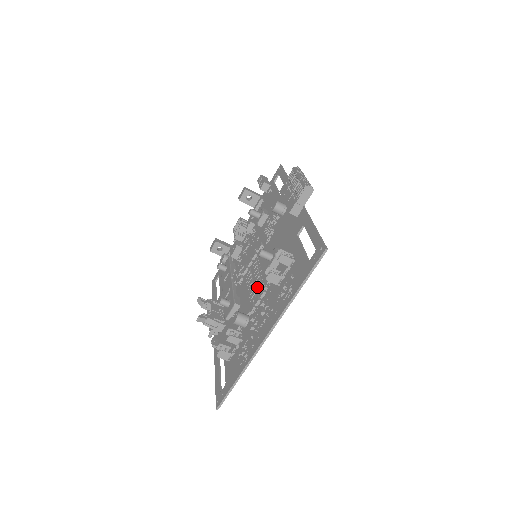
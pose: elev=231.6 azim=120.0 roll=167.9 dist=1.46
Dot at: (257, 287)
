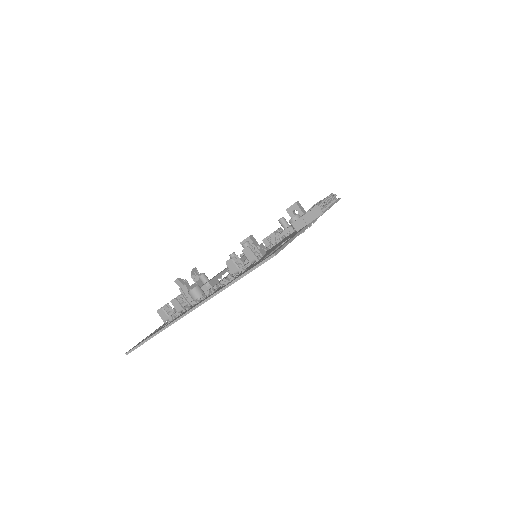
Dot at: occluded
